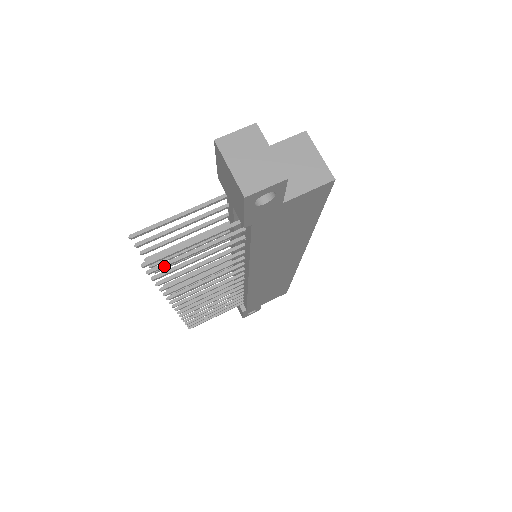
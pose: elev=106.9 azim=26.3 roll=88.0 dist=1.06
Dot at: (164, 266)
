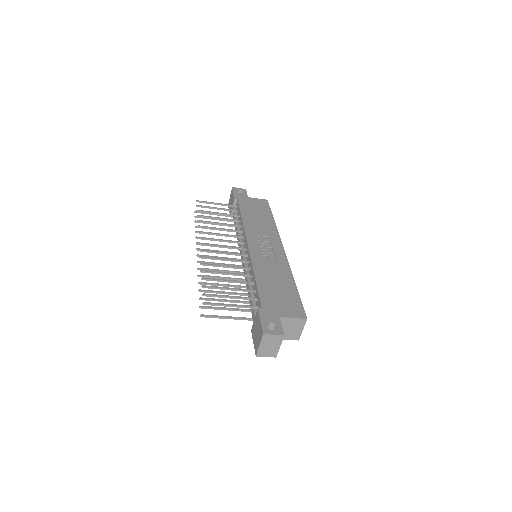
Dot at: occluded
